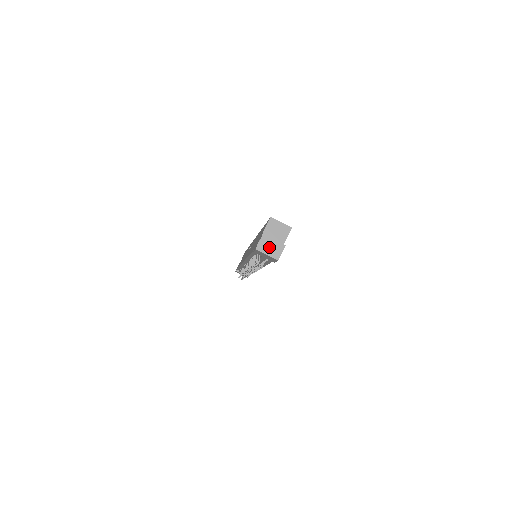
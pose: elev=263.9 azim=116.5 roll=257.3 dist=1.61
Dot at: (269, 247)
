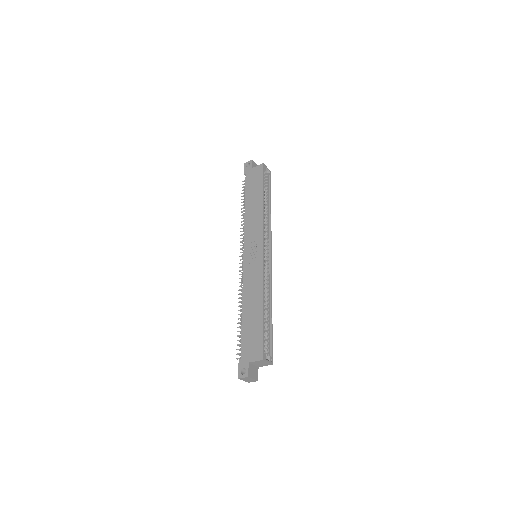
Dot at: (247, 380)
